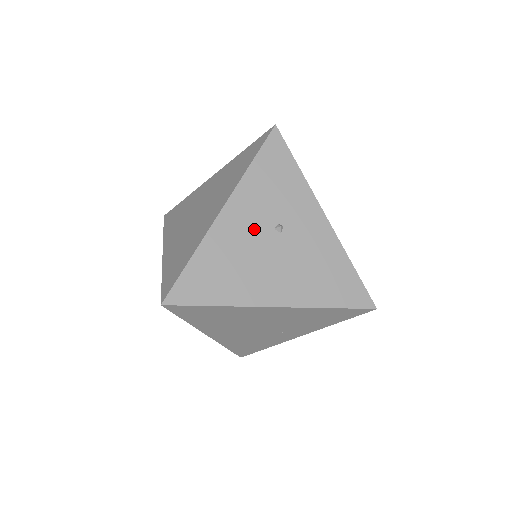
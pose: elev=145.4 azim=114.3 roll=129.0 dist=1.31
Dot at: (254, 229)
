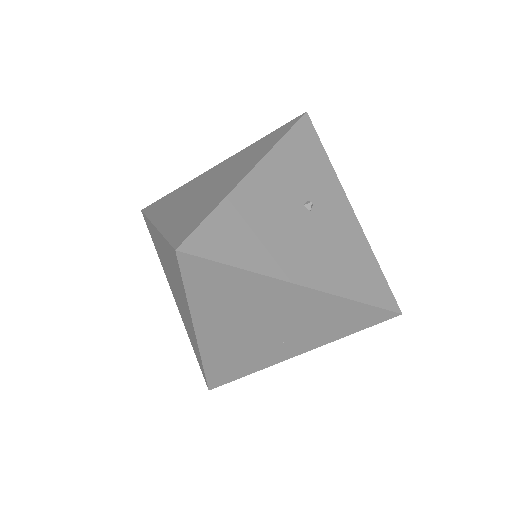
Dot at: (284, 199)
